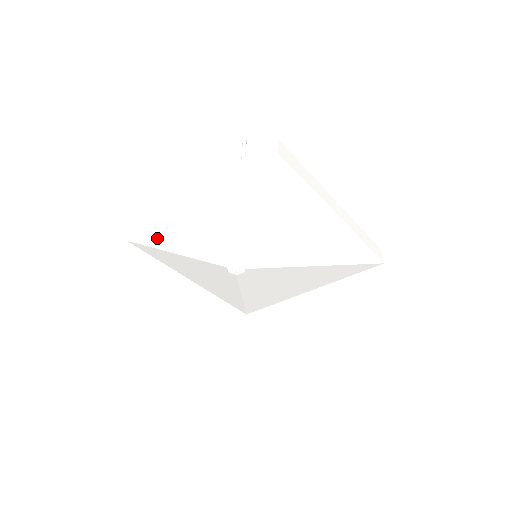
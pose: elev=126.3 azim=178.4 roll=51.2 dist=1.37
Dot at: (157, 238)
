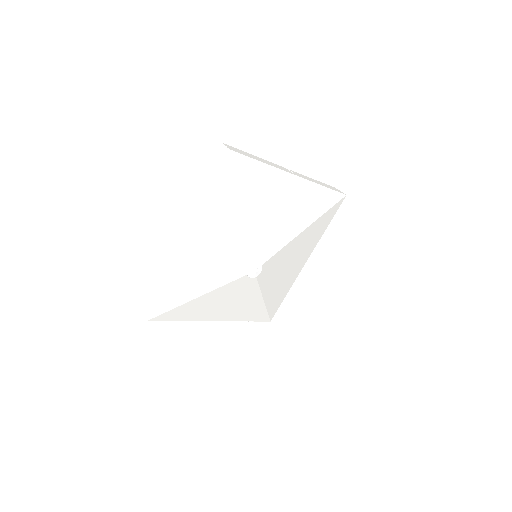
Dot at: (172, 297)
